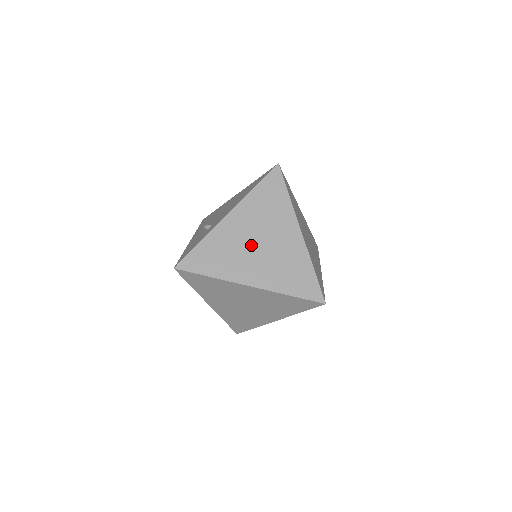
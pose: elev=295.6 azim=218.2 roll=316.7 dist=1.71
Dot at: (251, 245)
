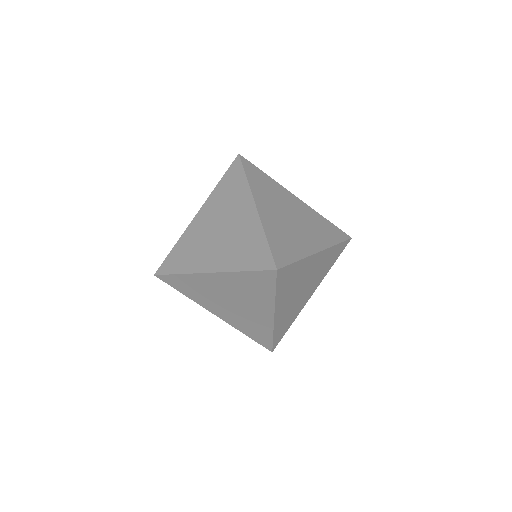
Dot at: (212, 234)
